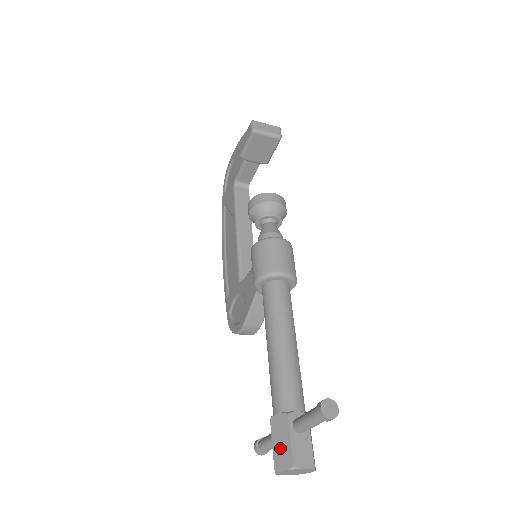
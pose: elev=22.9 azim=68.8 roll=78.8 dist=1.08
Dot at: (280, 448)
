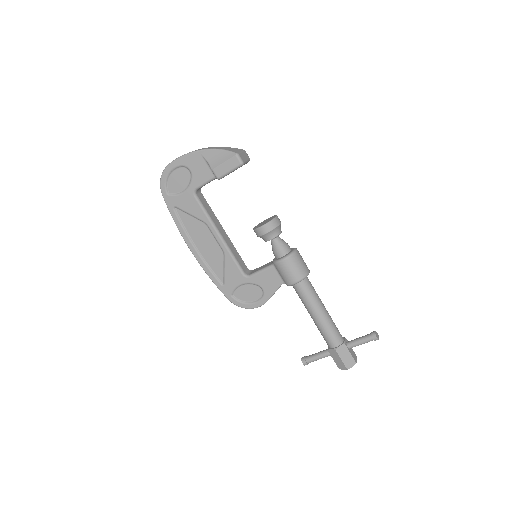
Dot at: (347, 360)
